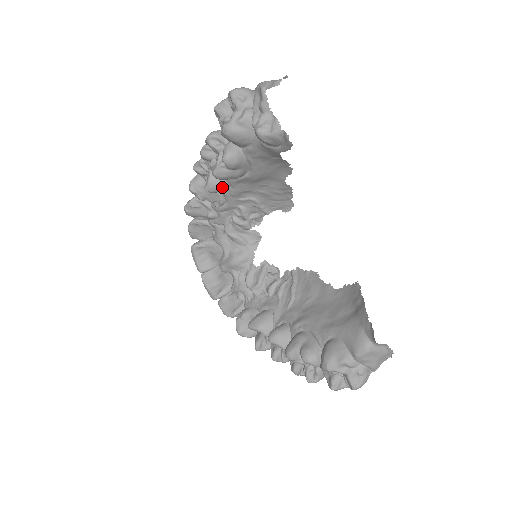
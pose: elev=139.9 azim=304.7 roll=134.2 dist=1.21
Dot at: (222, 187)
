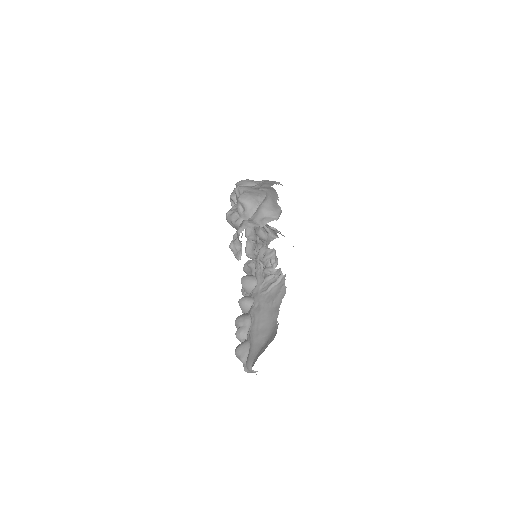
Dot at: occluded
